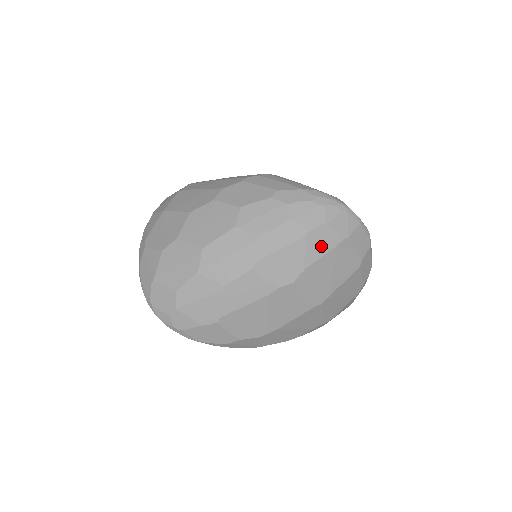
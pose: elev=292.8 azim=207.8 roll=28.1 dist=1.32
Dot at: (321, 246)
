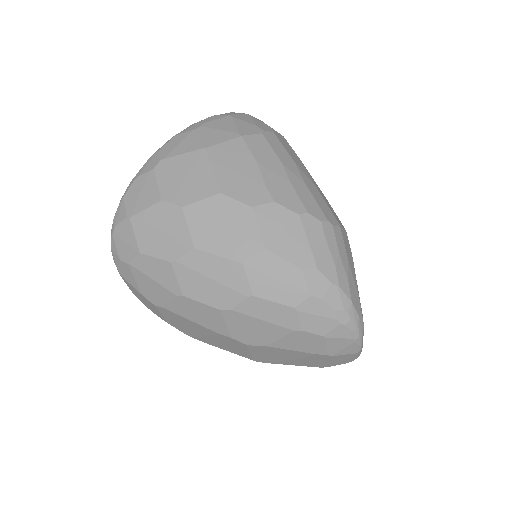
Dot at: (301, 345)
